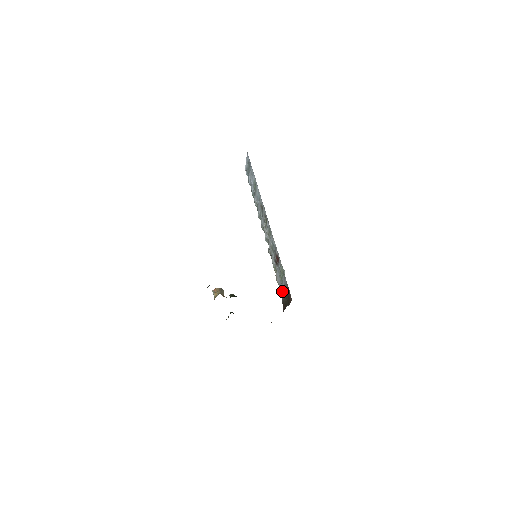
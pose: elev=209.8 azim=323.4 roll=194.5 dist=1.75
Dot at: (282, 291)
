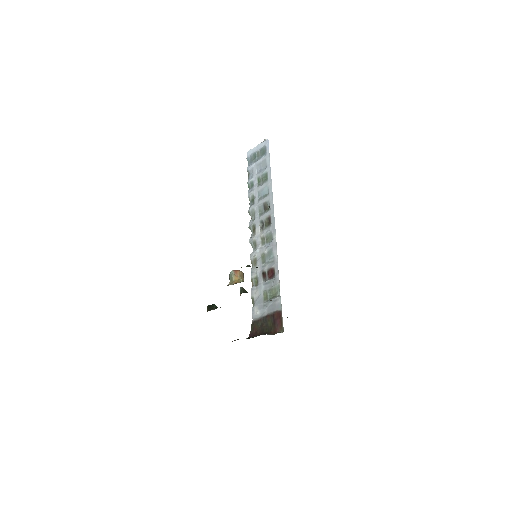
Dot at: (260, 312)
